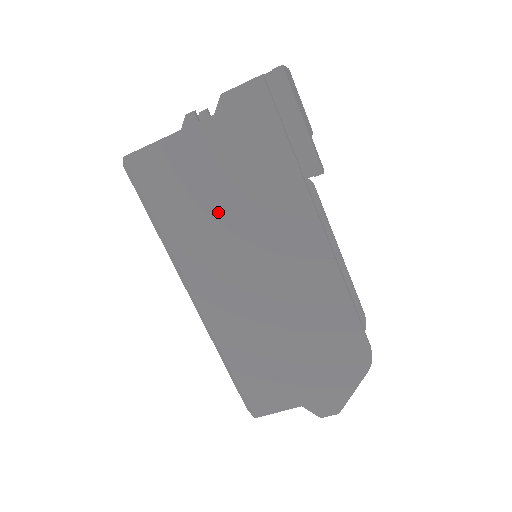
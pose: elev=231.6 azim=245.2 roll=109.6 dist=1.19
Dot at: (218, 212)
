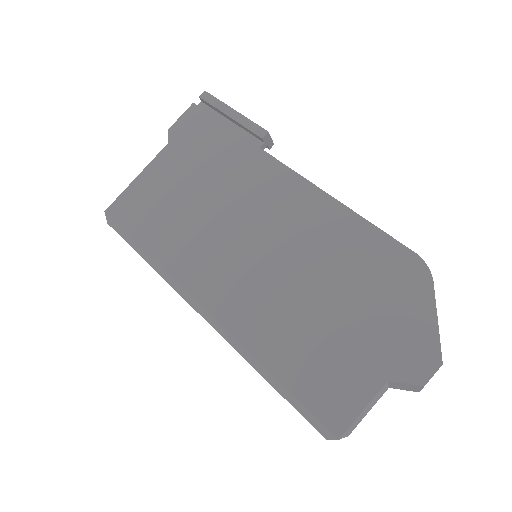
Dot at: (195, 209)
